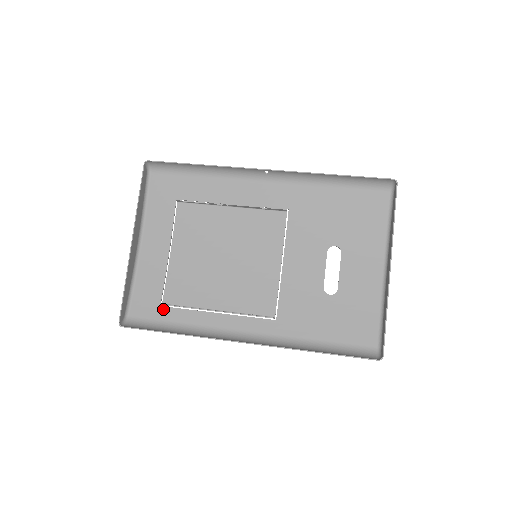
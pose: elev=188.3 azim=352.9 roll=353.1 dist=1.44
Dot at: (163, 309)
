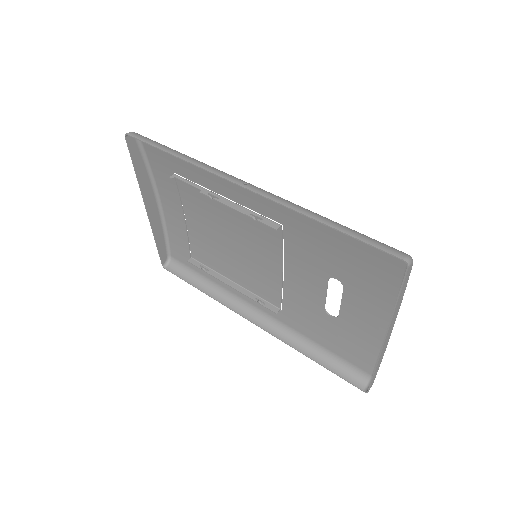
Dot at: occluded
